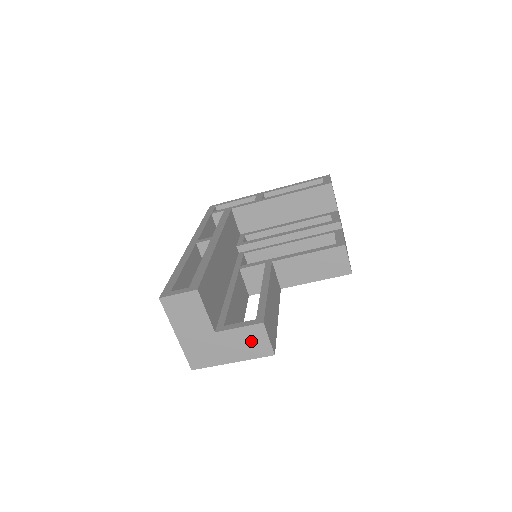
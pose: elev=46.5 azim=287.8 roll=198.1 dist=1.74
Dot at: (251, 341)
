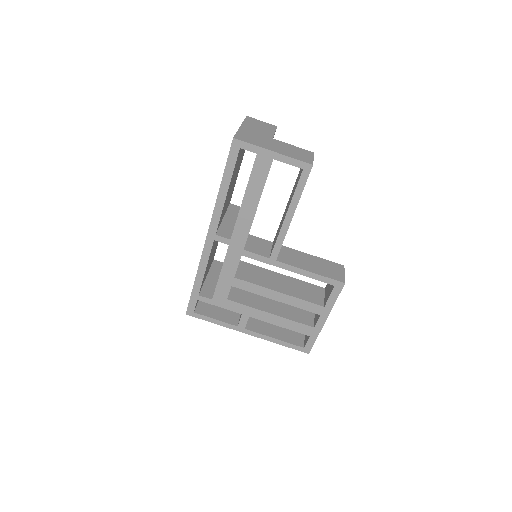
Dot at: (298, 153)
